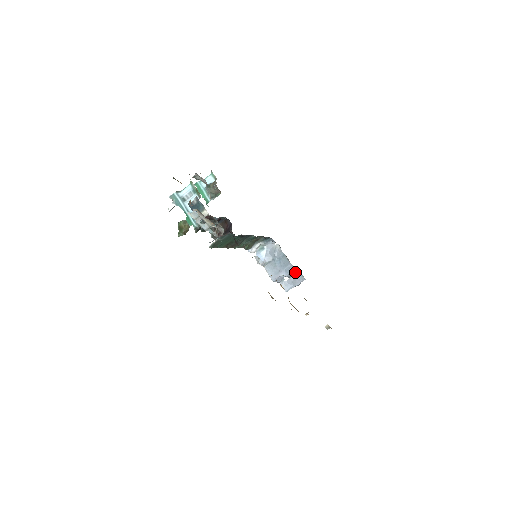
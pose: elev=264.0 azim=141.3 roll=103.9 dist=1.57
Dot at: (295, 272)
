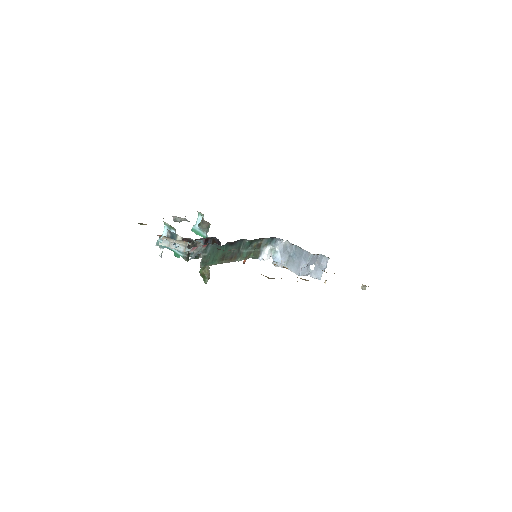
Dot at: (314, 256)
